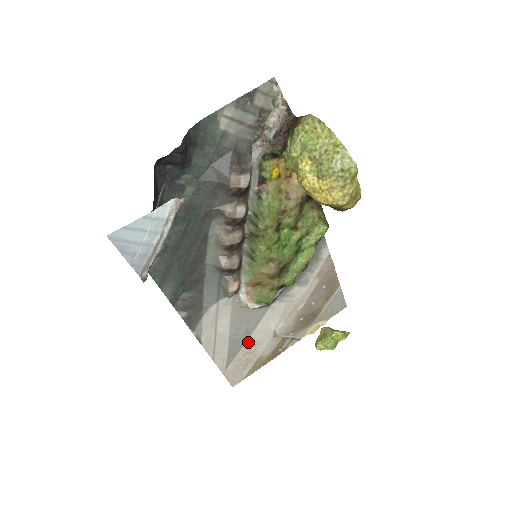
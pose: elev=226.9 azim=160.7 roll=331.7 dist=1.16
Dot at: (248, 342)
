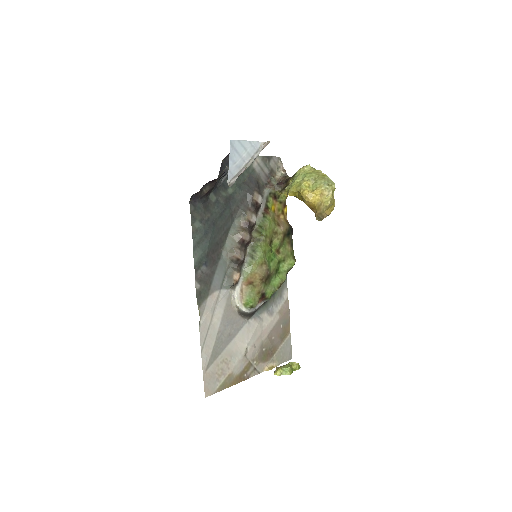
Dot at: (227, 349)
